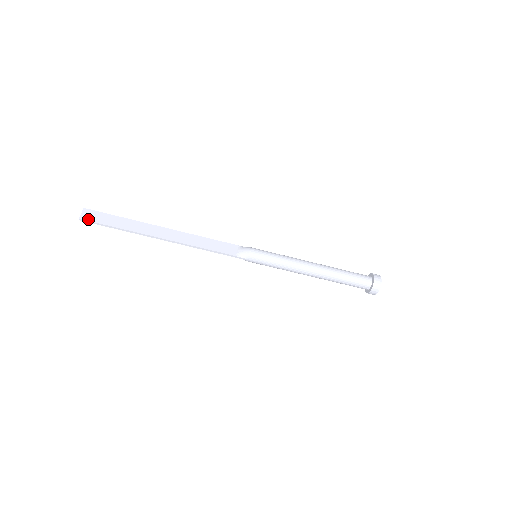
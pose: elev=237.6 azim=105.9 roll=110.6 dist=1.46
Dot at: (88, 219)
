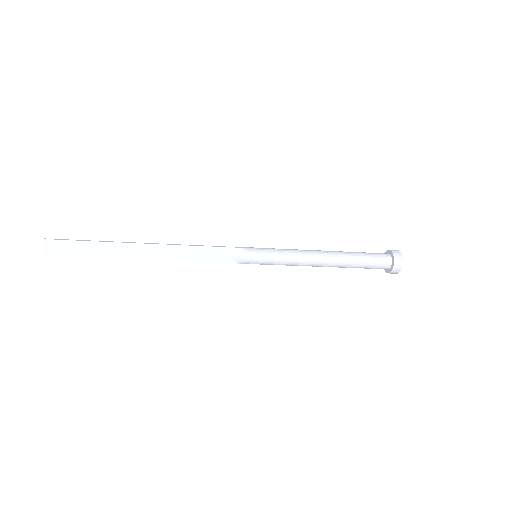
Dot at: (55, 254)
